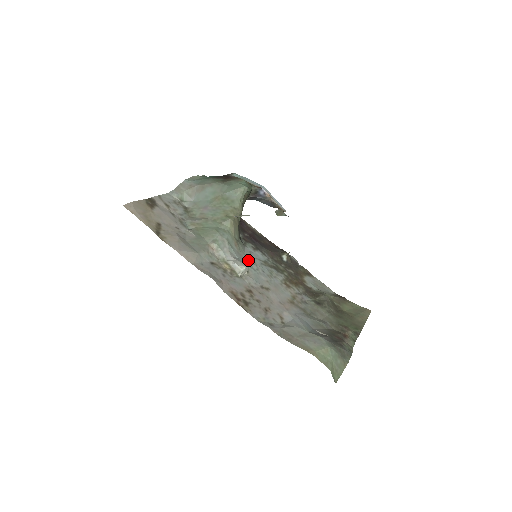
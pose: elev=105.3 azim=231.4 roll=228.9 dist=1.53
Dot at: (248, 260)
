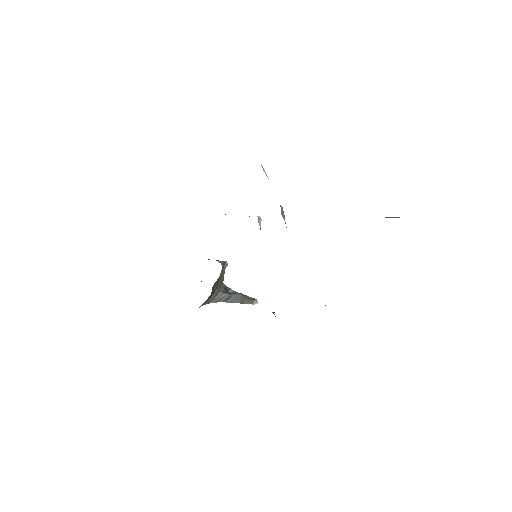
Dot at: occluded
